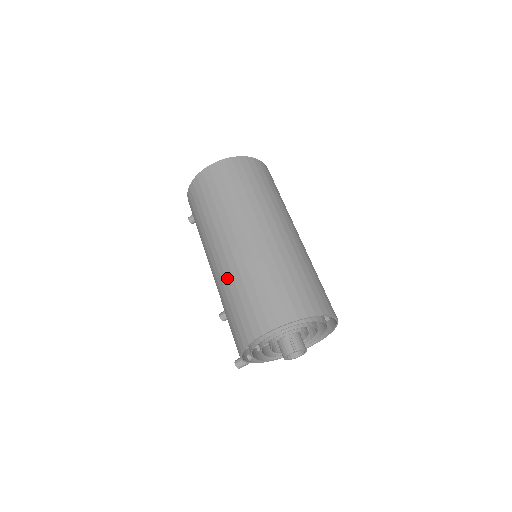
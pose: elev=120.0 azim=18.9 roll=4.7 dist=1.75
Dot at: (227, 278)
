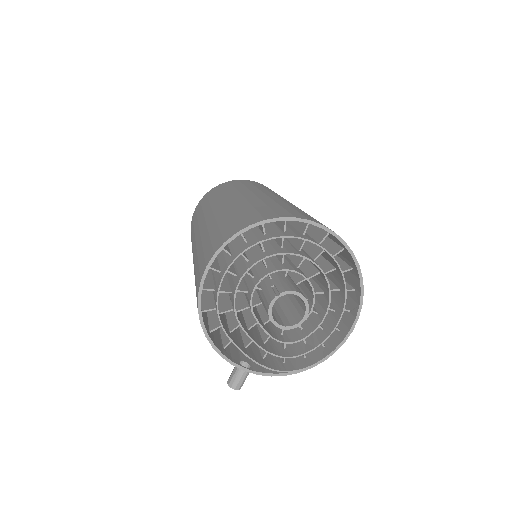
Dot at: (194, 259)
